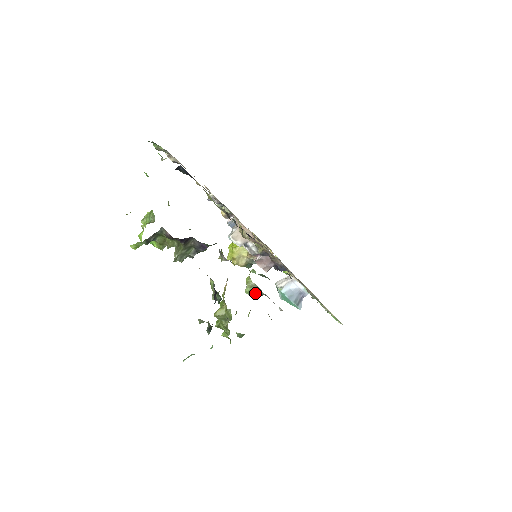
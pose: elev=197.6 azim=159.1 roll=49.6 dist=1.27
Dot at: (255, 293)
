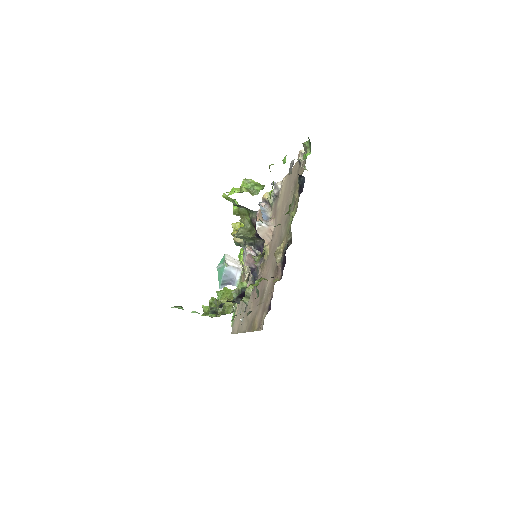
Dot at: (243, 297)
